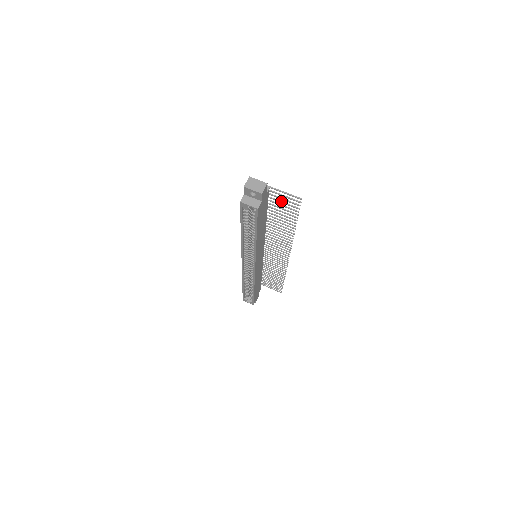
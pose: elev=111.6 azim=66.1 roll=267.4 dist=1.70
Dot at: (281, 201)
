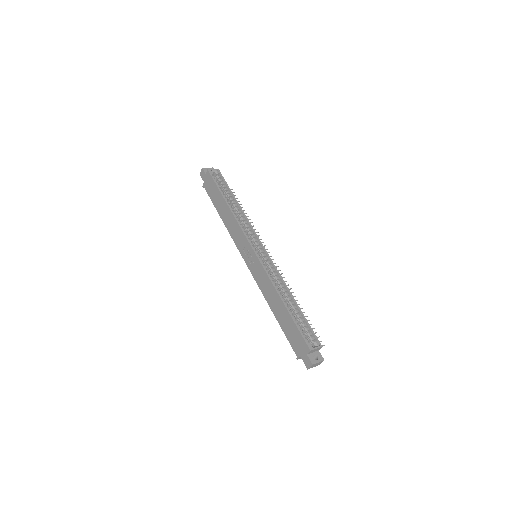
Dot at: occluded
